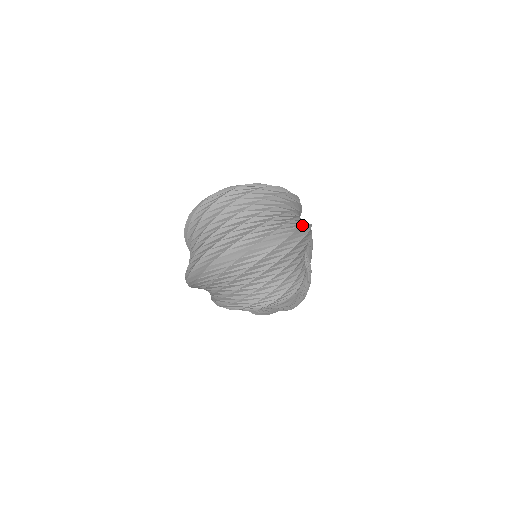
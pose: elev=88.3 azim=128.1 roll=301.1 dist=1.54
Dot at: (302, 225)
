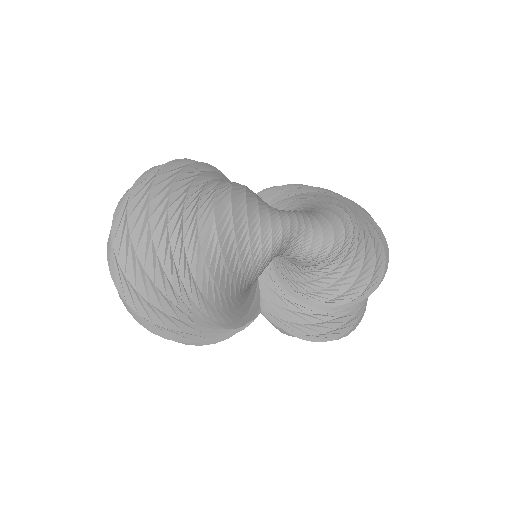
Dot at: occluded
